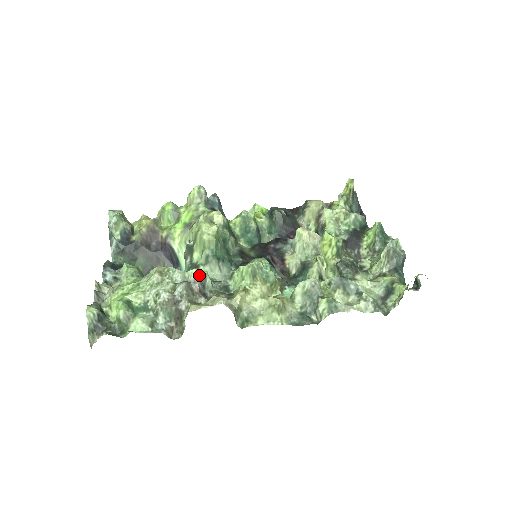
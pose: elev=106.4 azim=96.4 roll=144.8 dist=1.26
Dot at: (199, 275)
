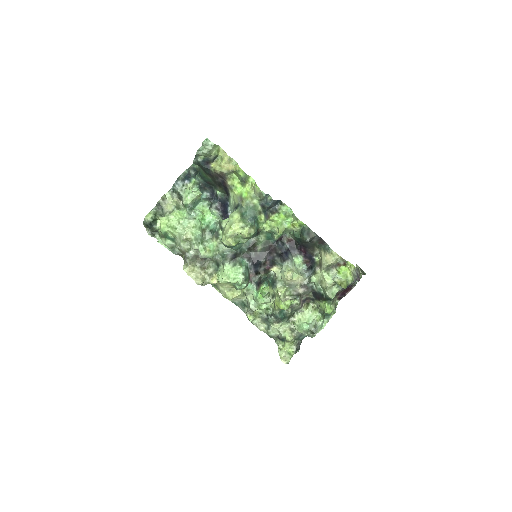
Dot at: occluded
